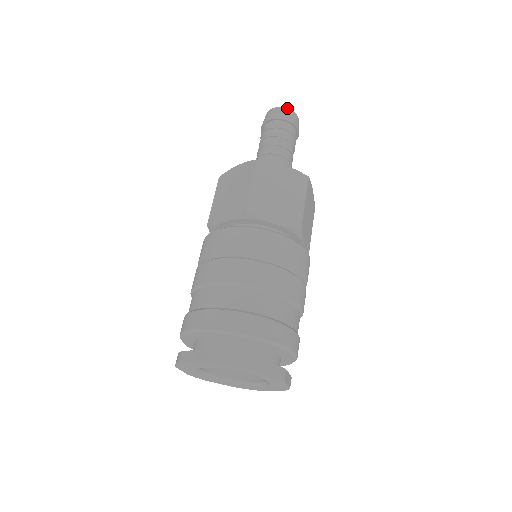
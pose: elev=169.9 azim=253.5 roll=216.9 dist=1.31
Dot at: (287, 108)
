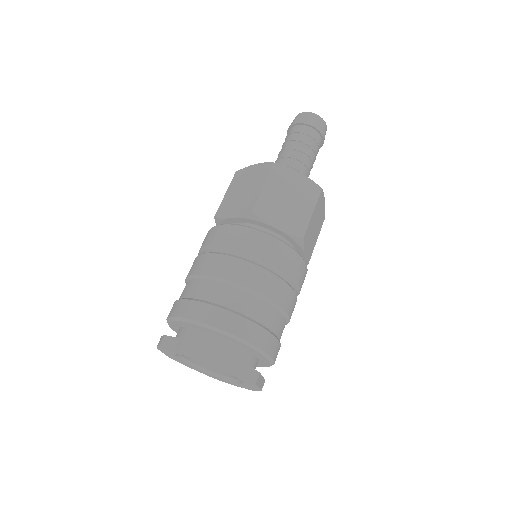
Dot at: (300, 113)
